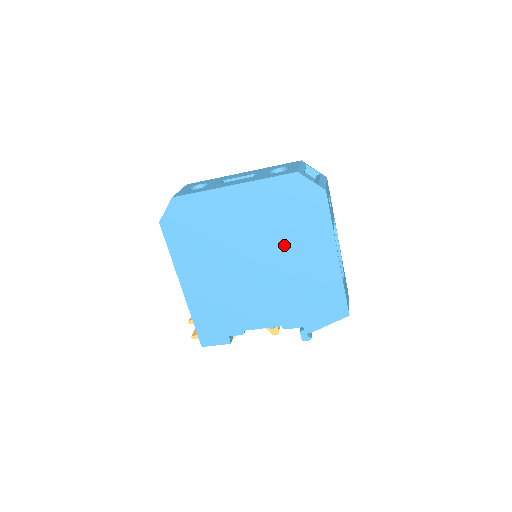
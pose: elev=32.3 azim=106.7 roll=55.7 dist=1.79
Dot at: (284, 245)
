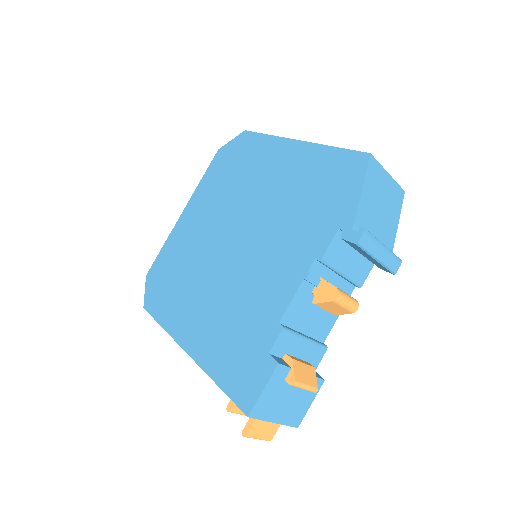
Dot at: (247, 194)
